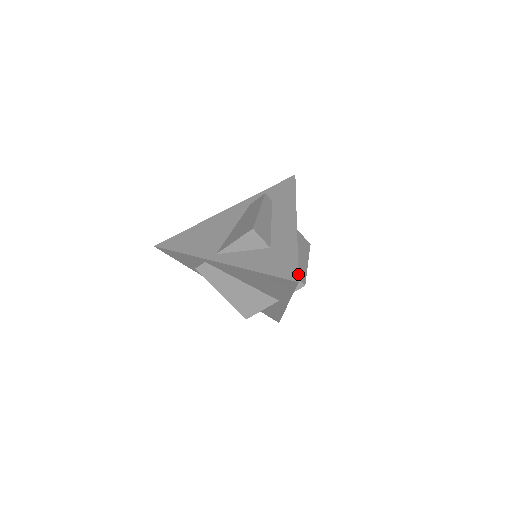
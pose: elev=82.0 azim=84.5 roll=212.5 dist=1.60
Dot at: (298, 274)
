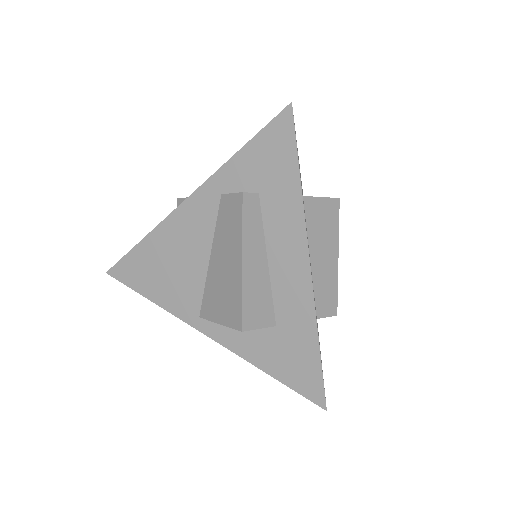
Dot at: (324, 396)
